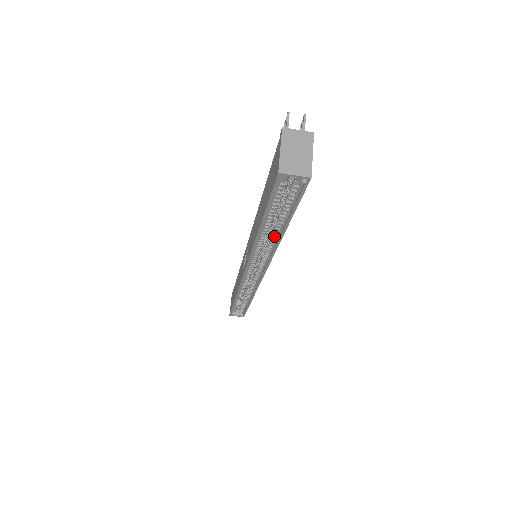
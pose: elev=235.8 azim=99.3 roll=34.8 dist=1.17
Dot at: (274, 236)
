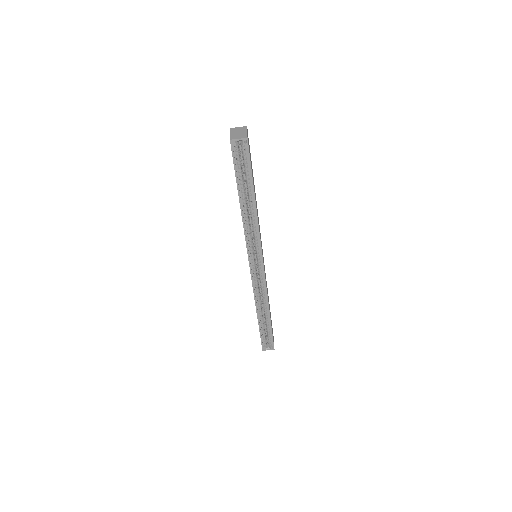
Dot at: (252, 210)
